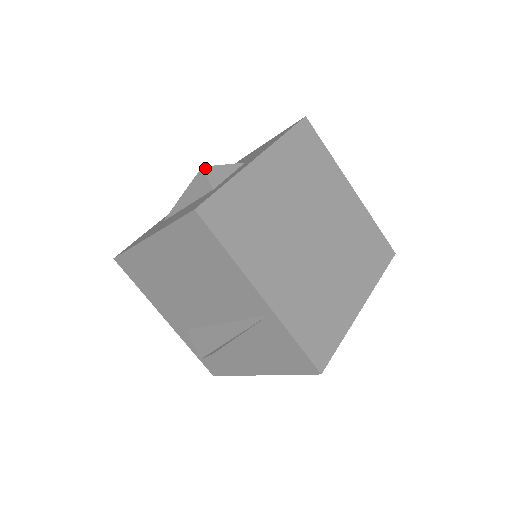
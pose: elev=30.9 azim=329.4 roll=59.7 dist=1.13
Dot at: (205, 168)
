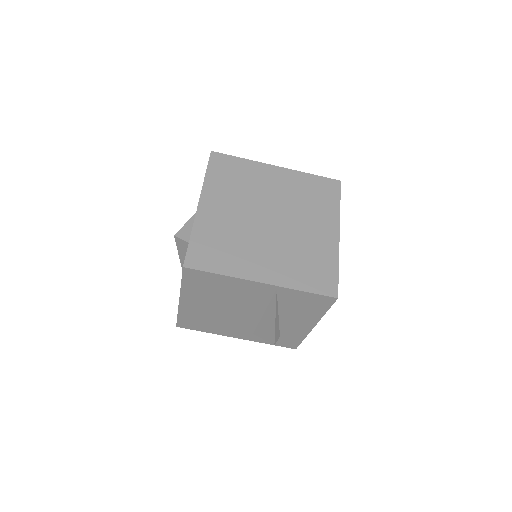
Dot at: (176, 235)
